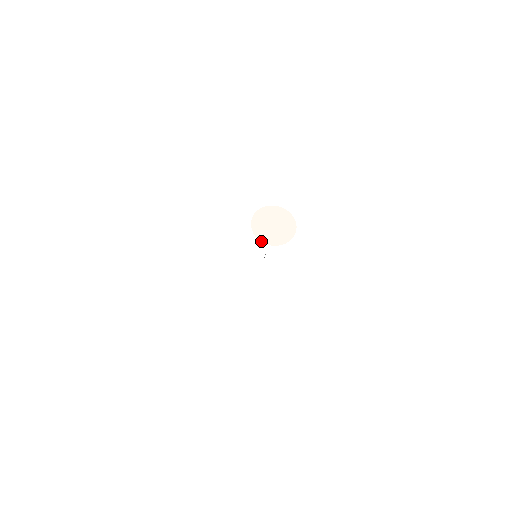
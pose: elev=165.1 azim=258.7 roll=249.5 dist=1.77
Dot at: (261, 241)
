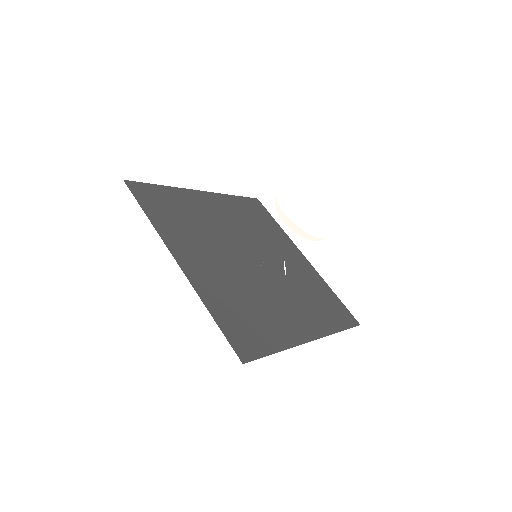
Dot at: occluded
